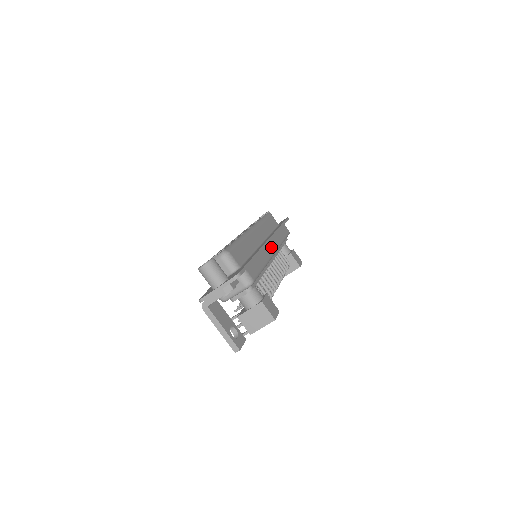
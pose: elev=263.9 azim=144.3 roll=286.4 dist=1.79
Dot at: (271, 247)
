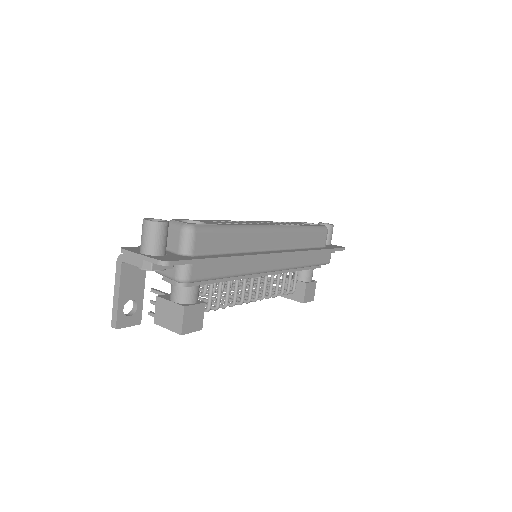
Dot at: (274, 262)
